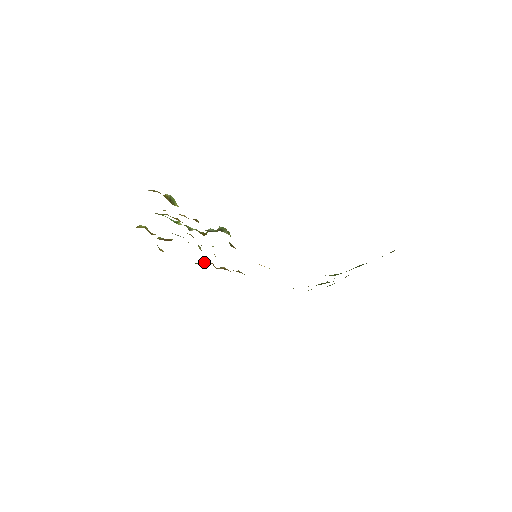
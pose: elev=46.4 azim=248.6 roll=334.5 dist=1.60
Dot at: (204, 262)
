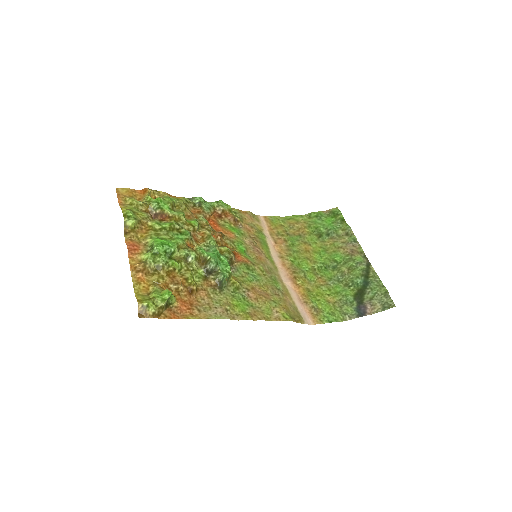
Dot at: (202, 205)
